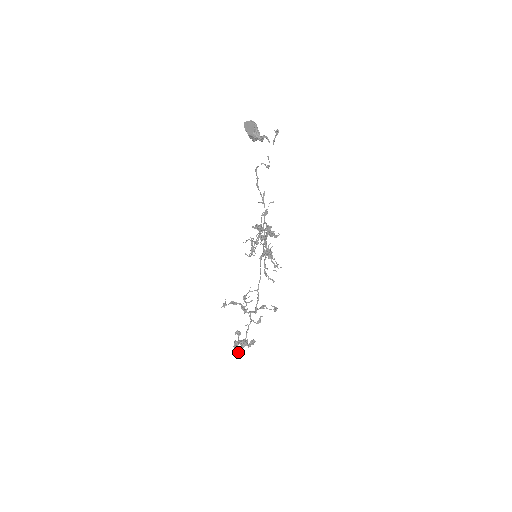
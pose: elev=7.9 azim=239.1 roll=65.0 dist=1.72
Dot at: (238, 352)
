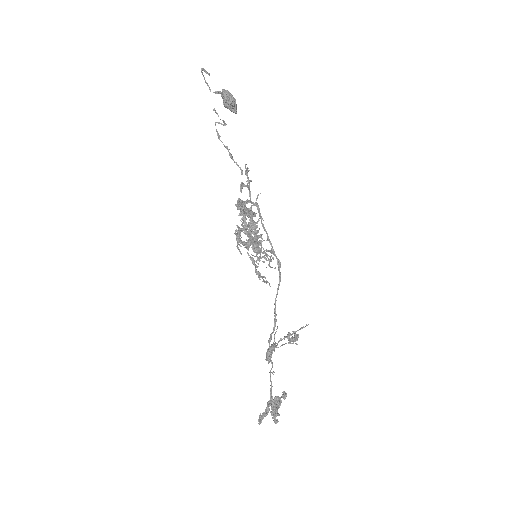
Dot at: (259, 417)
